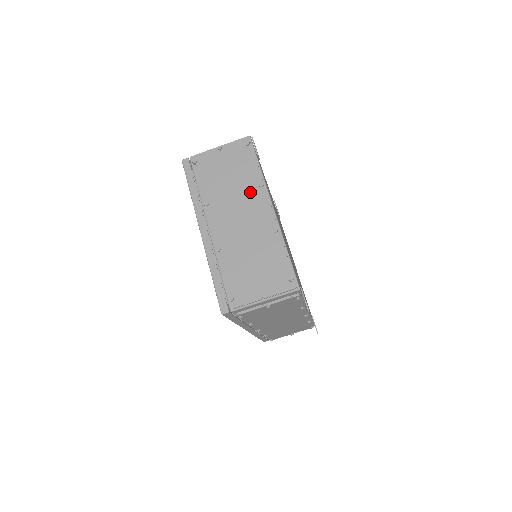
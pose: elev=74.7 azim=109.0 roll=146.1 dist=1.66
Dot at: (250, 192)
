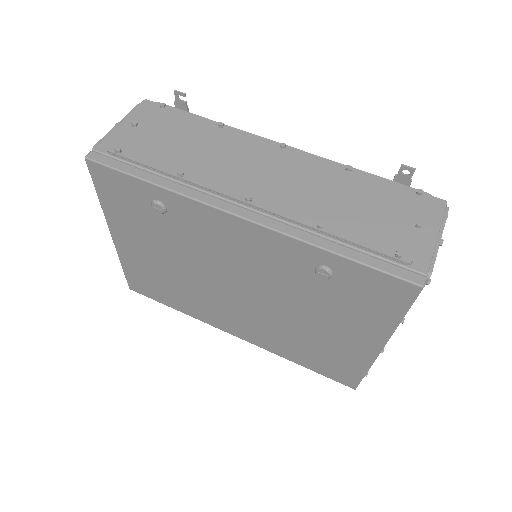
Dot at: occluded
